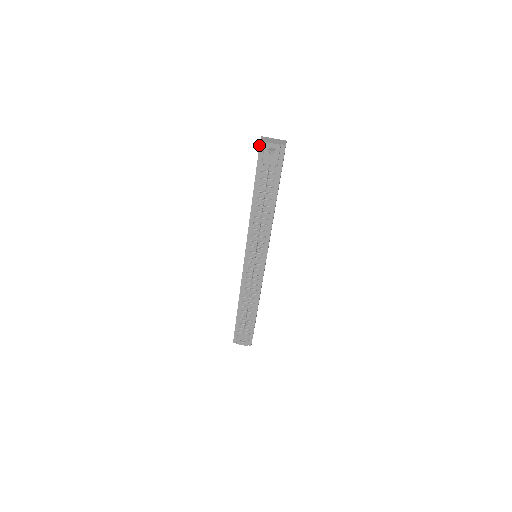
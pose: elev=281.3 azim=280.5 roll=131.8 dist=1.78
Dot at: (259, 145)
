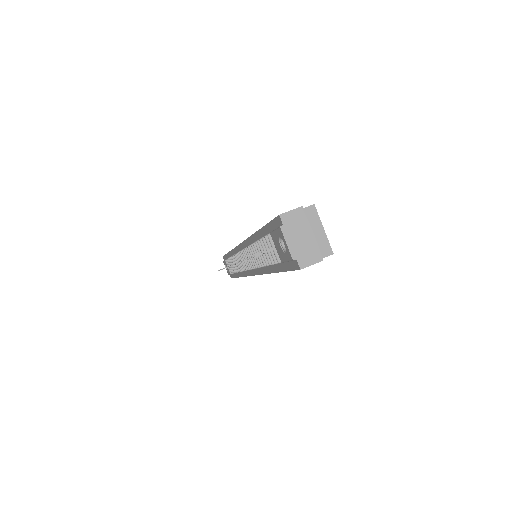
Dot at: occluded
